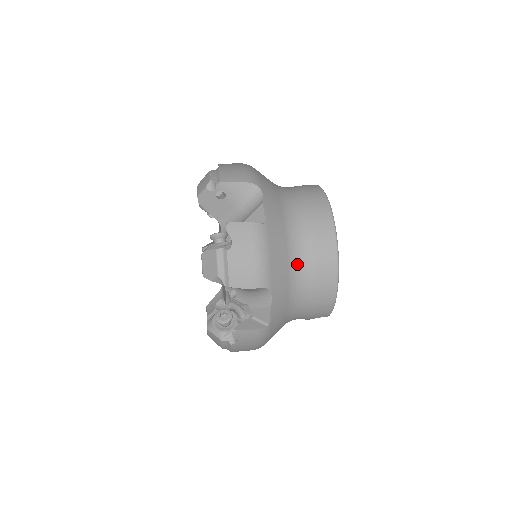
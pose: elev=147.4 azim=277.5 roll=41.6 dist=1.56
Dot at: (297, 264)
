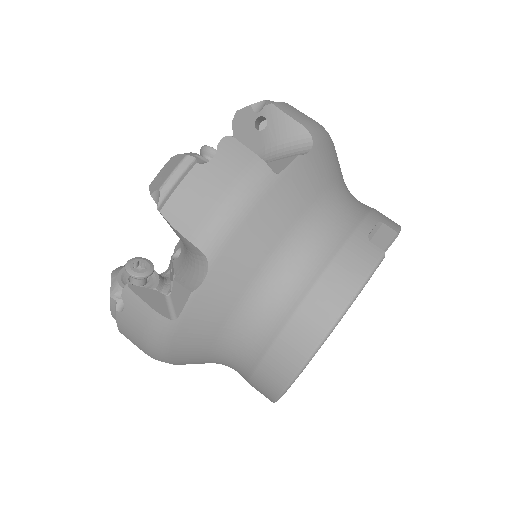
Dot at: (226, 359)
